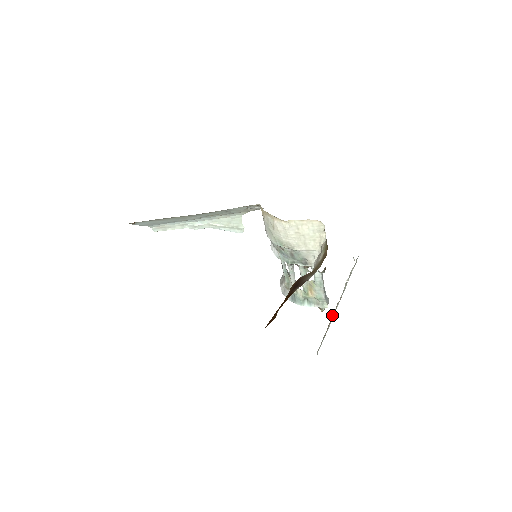
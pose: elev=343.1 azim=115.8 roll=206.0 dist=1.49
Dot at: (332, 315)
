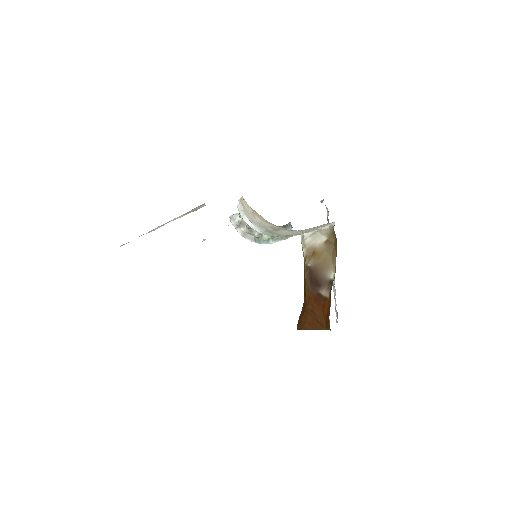
Dot at: occluded
